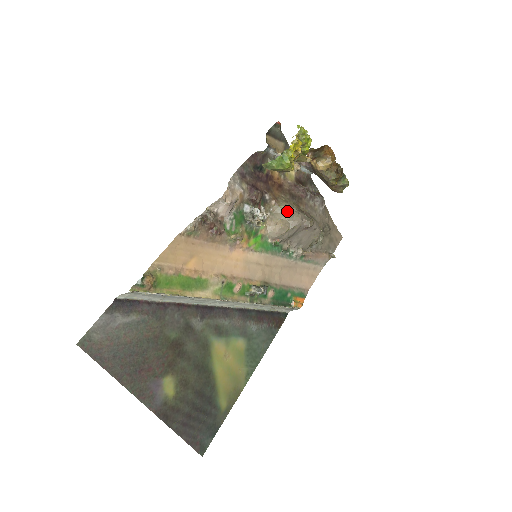
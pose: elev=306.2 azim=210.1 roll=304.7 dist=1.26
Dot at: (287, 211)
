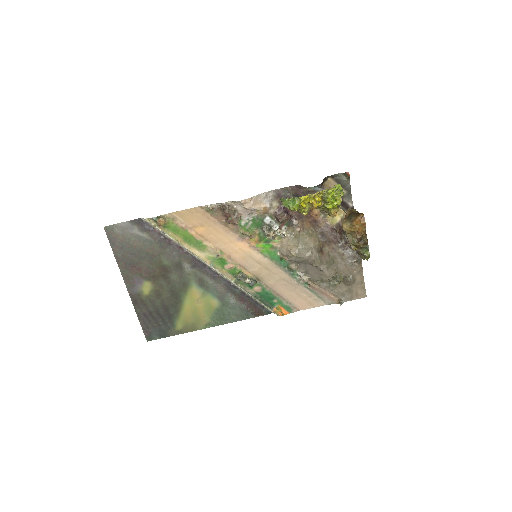
Dot at: (303, 242)
